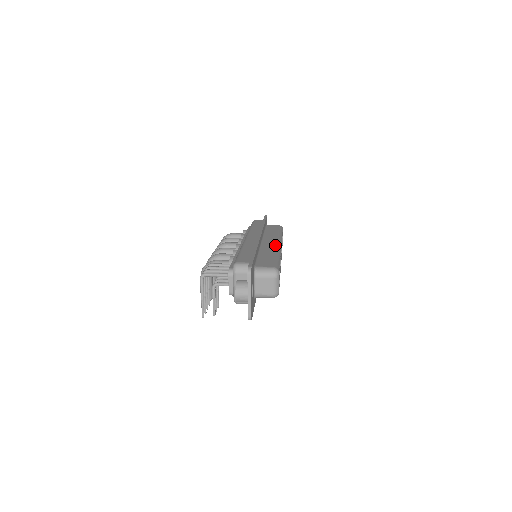
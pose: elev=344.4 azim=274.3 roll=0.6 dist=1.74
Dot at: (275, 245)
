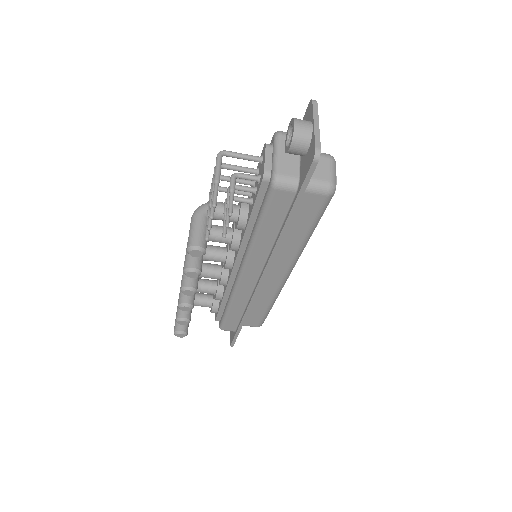
Dot at: occluded
